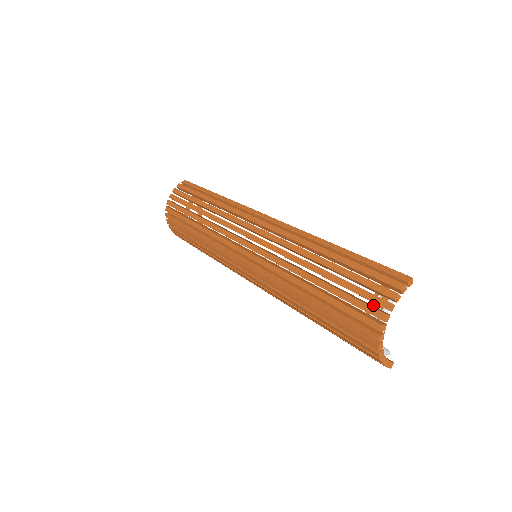
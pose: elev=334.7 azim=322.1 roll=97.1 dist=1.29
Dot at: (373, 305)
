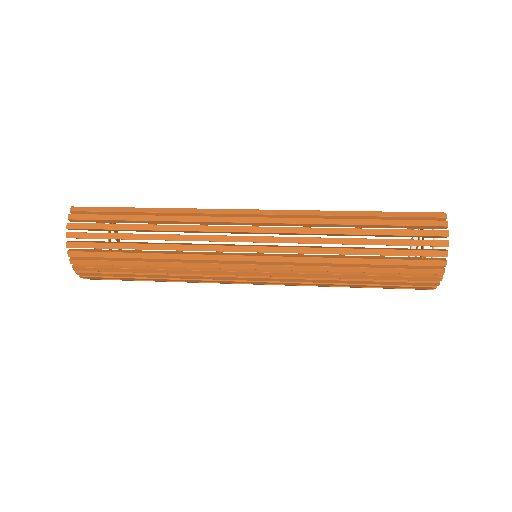
Dot at: (422, 248)
